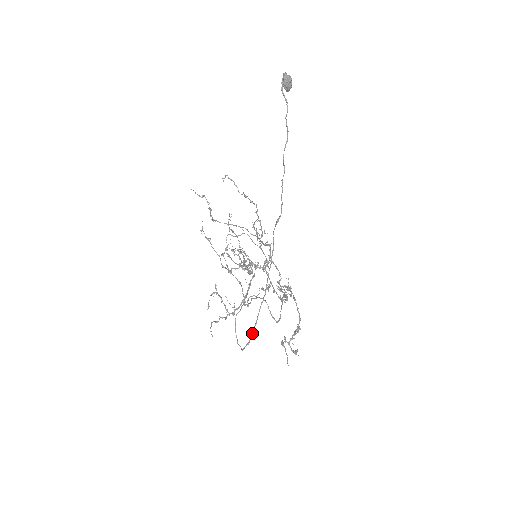
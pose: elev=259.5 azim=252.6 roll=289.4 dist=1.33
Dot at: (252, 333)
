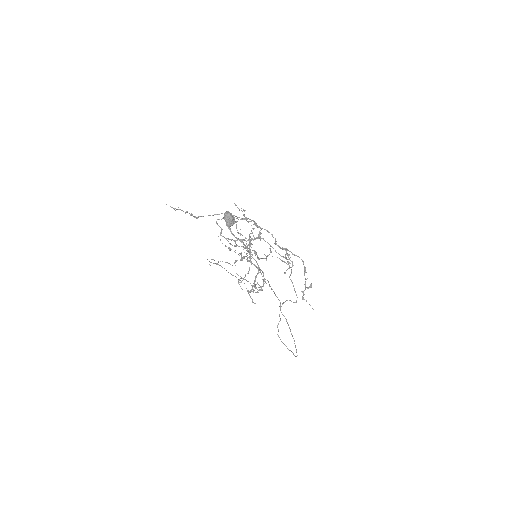
Dot at: (297, 355)
